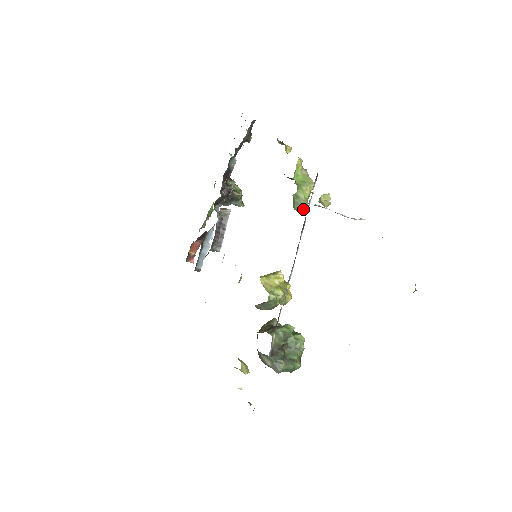
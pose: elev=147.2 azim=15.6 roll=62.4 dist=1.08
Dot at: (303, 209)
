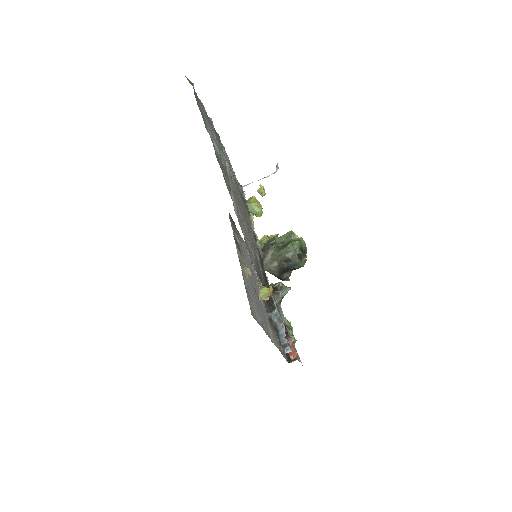
Dot at: (257, 208)
